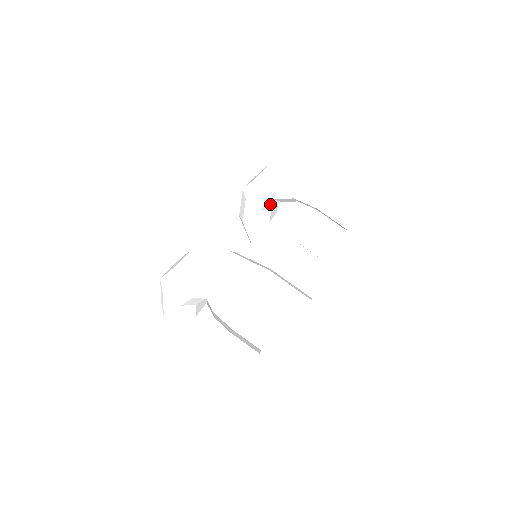
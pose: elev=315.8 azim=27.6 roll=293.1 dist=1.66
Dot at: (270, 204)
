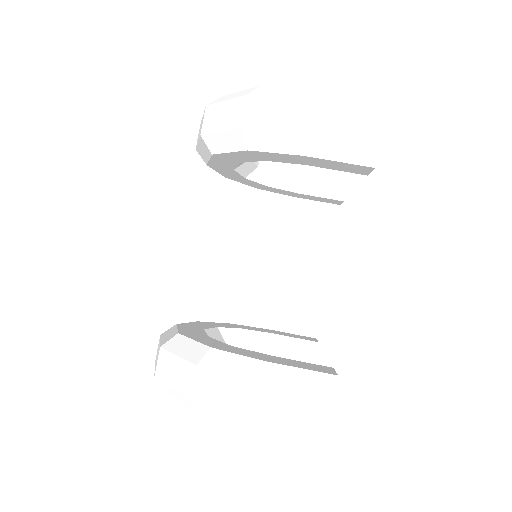
Dot at: (241, 163)
